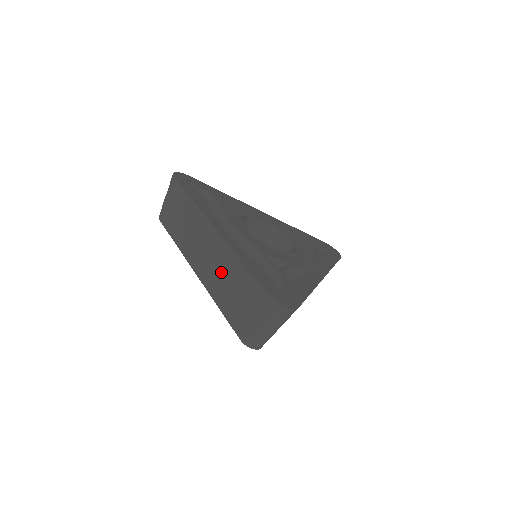
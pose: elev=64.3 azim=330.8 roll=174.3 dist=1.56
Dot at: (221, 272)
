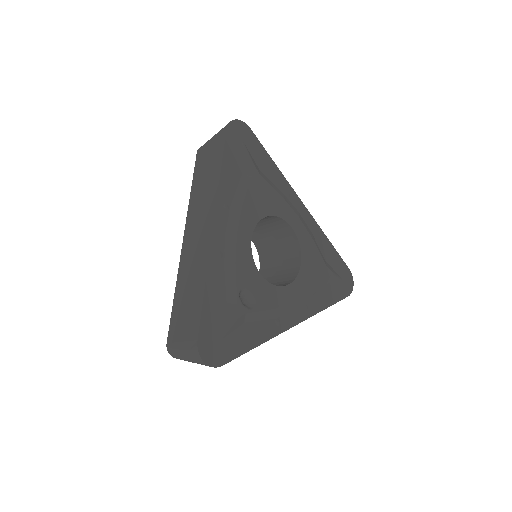
Dot at: (192, 272)
